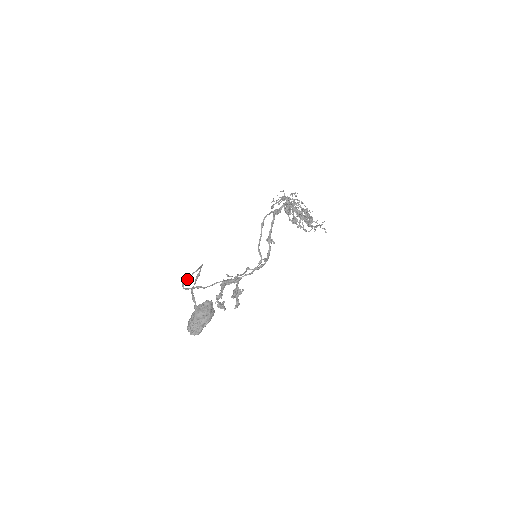
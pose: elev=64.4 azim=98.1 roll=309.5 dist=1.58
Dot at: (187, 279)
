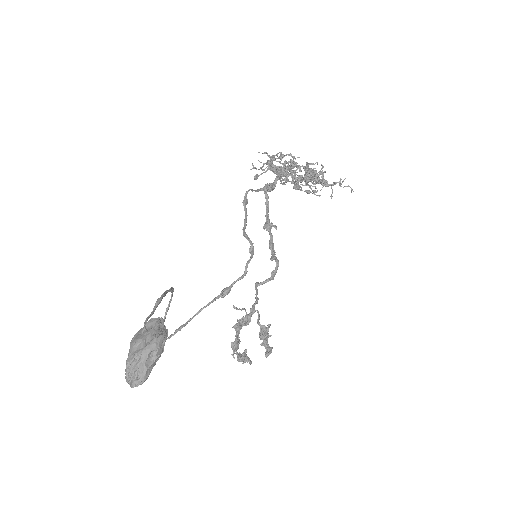
Dot at: occluded
